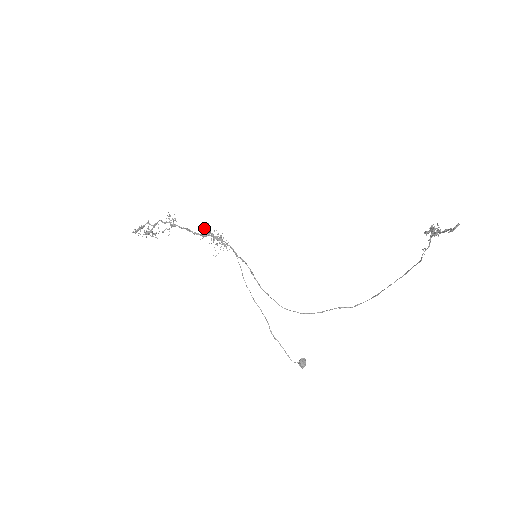
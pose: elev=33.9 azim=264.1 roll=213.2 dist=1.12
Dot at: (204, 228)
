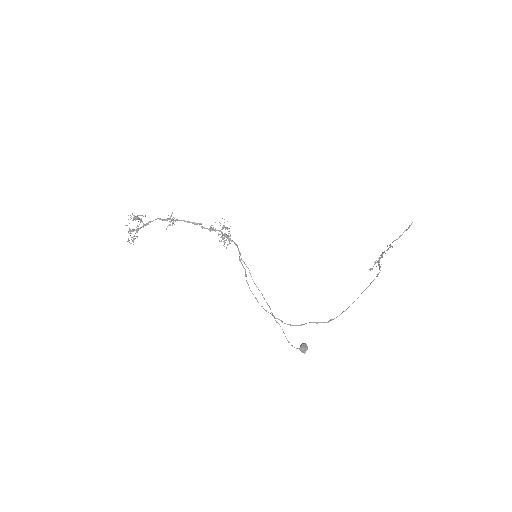
Dot at: (210, 227)
